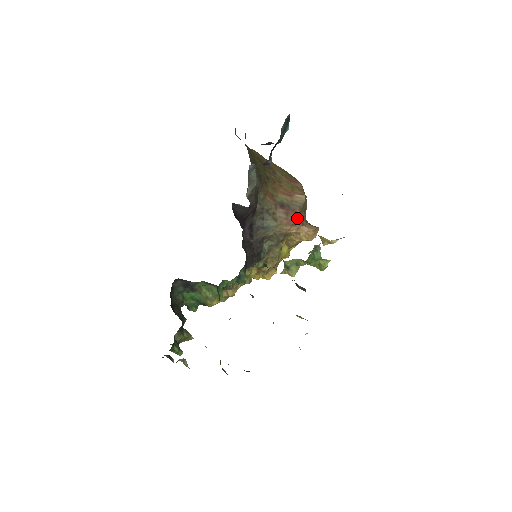
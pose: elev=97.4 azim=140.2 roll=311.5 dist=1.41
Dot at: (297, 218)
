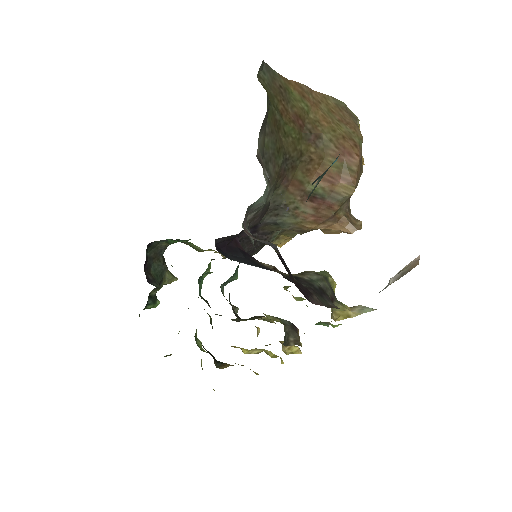
Dot at: (331, 216)
